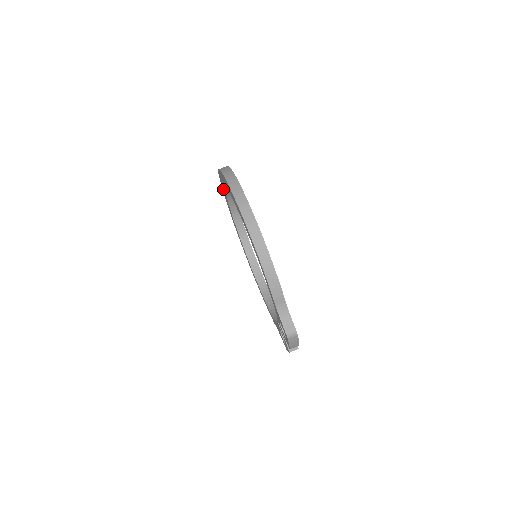
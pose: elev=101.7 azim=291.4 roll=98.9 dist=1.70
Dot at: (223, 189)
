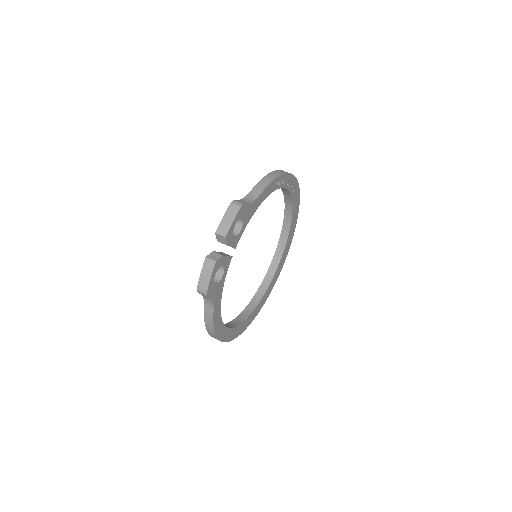
Dot at: occluded
